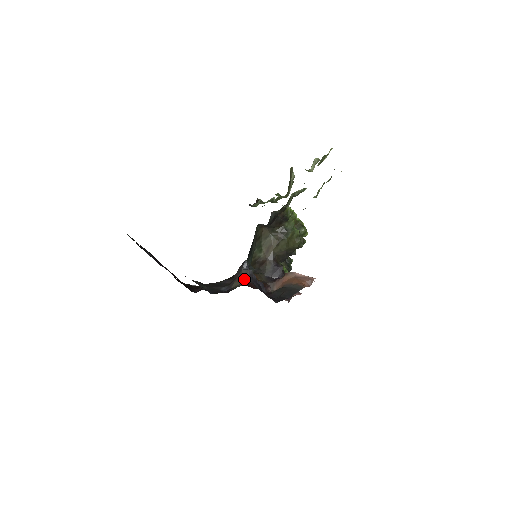
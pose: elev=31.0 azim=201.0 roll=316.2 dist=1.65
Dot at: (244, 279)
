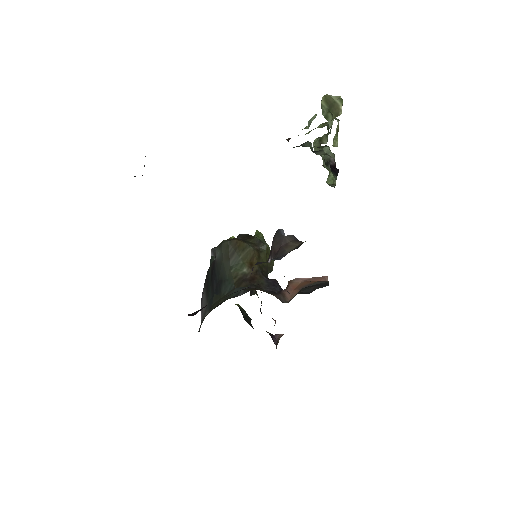
Dot at: (297, 241)
